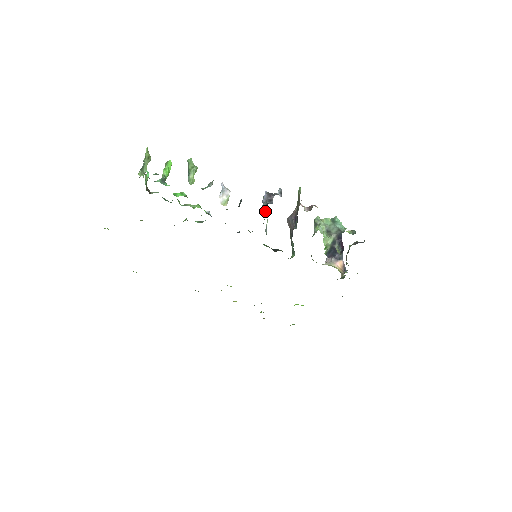
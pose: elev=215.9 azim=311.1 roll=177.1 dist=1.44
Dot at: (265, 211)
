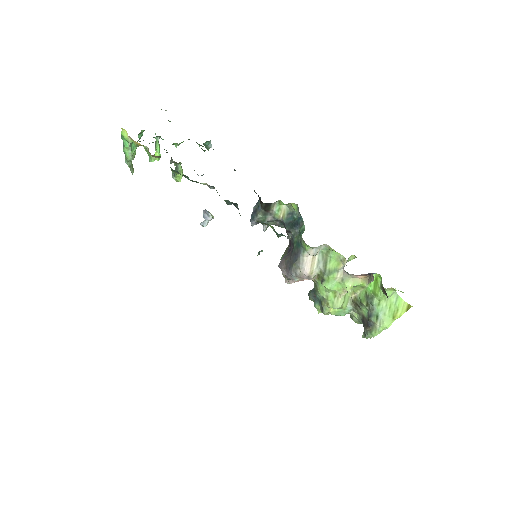
Dot at: (259, 200)
